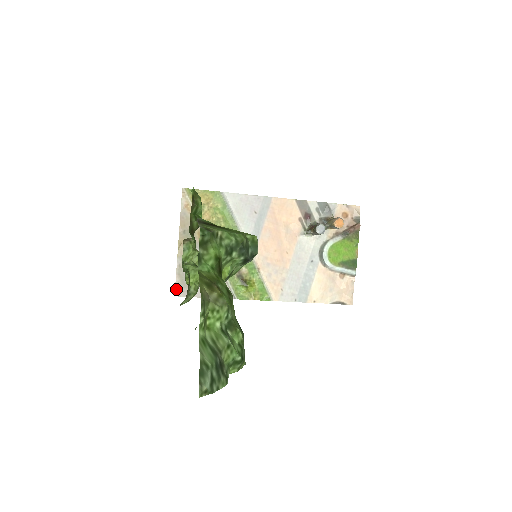
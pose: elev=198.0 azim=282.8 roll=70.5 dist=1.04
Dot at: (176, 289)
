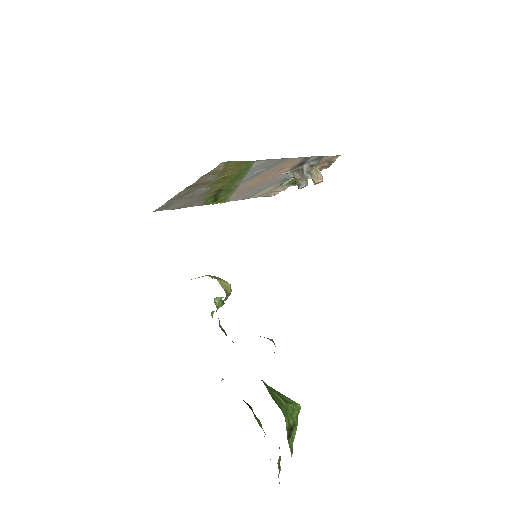
Dot at: (158, 209)
